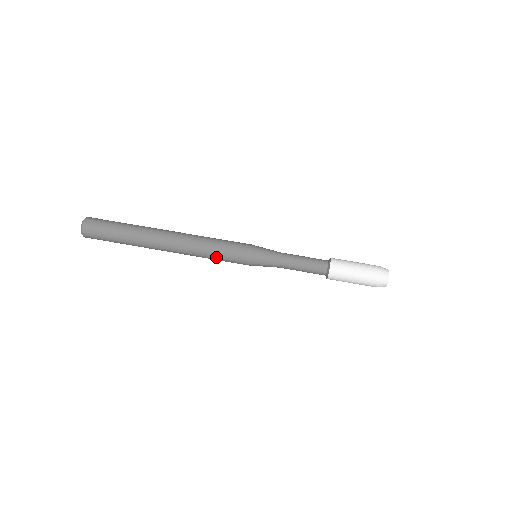
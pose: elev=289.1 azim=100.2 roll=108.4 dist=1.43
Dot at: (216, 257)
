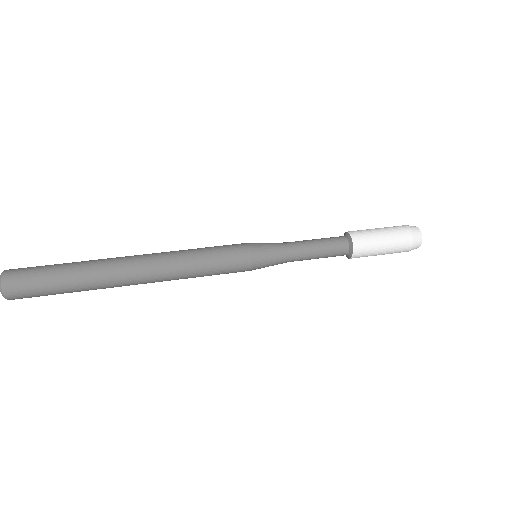
Dot at: (206, 266)
